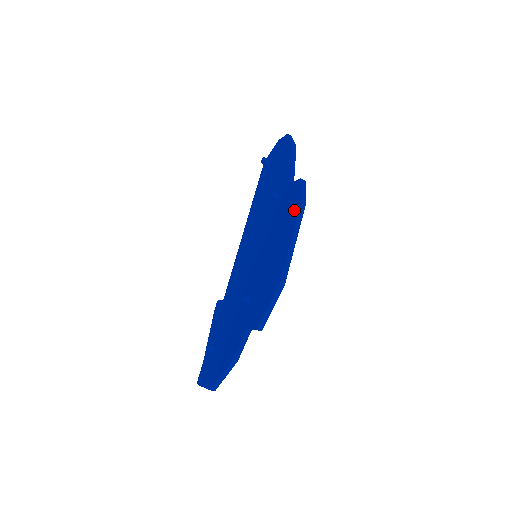
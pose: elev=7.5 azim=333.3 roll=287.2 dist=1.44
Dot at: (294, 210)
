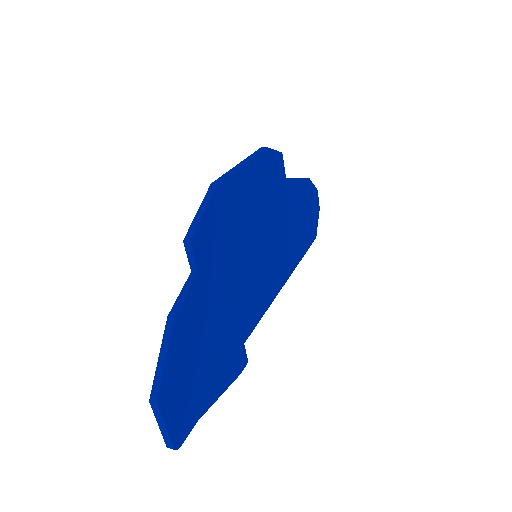
Dot at: occluded
